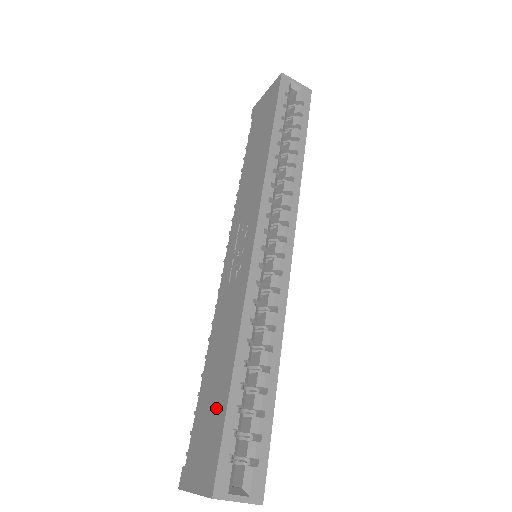
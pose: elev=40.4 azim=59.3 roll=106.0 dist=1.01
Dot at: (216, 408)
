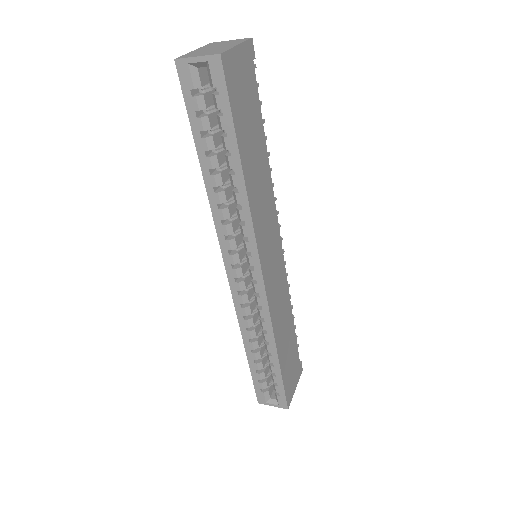
Dot at: occluded
